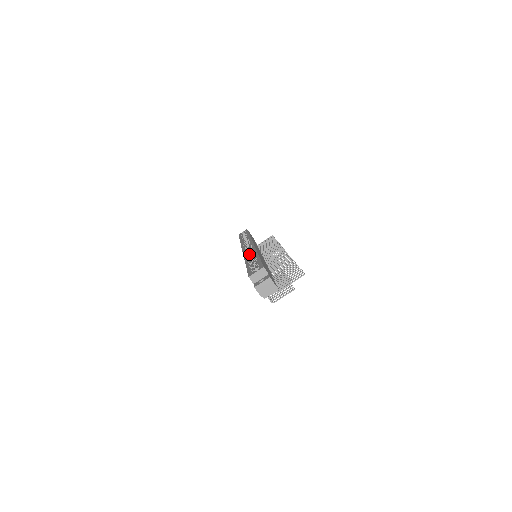
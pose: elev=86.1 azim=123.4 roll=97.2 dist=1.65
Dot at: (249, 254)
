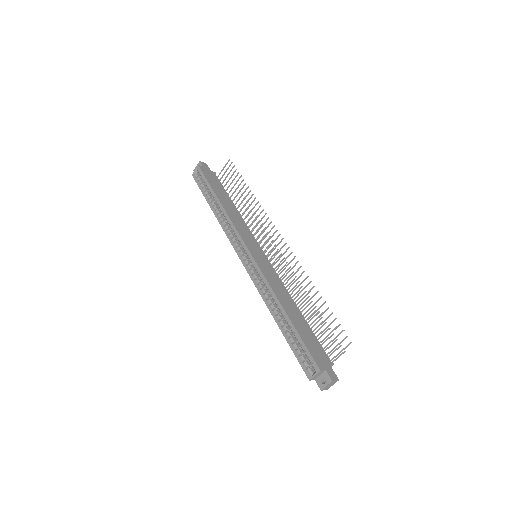
Dot at: (262, 286)
